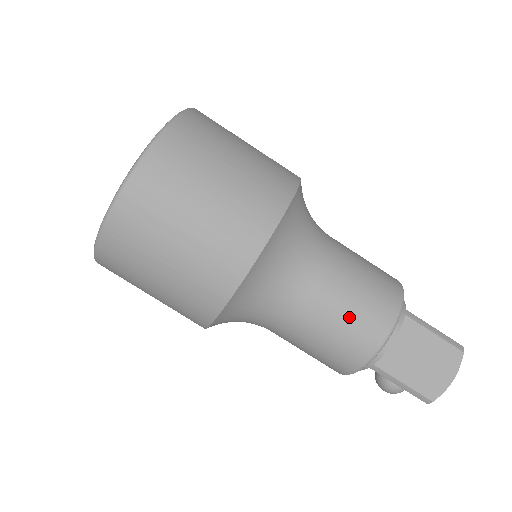
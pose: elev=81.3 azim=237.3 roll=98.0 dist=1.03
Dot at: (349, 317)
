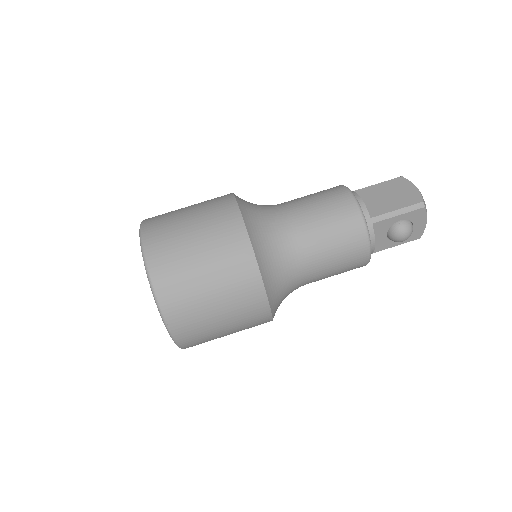
Dot at: (322, 204)
